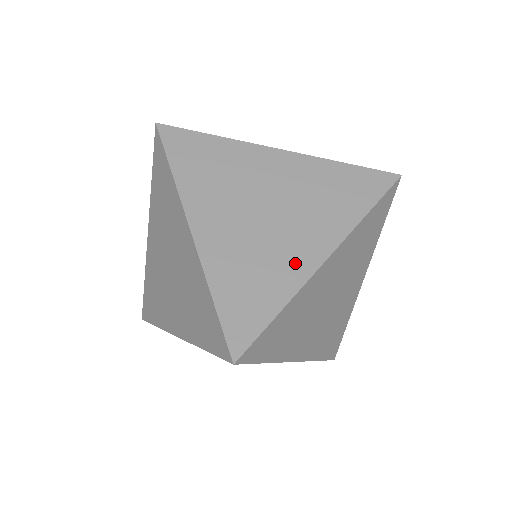
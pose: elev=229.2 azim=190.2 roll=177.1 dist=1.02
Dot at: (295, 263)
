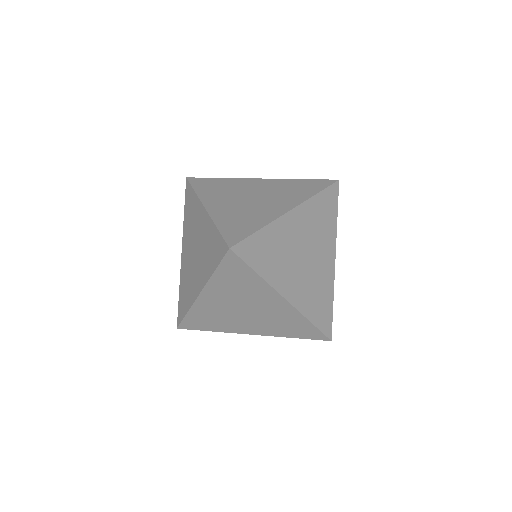
Dot at: (193, 290)
